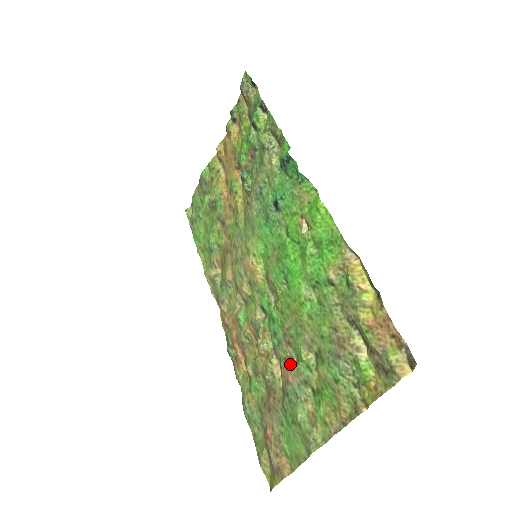
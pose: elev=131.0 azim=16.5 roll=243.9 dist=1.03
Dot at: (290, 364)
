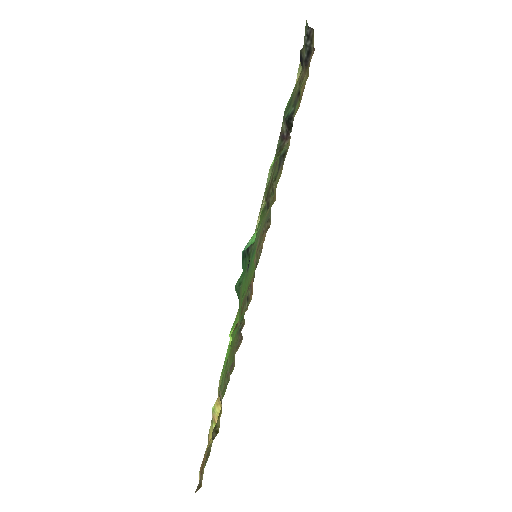
Dot at: occluded
